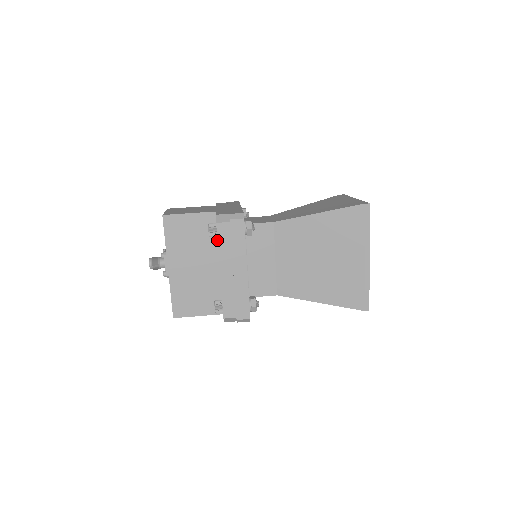
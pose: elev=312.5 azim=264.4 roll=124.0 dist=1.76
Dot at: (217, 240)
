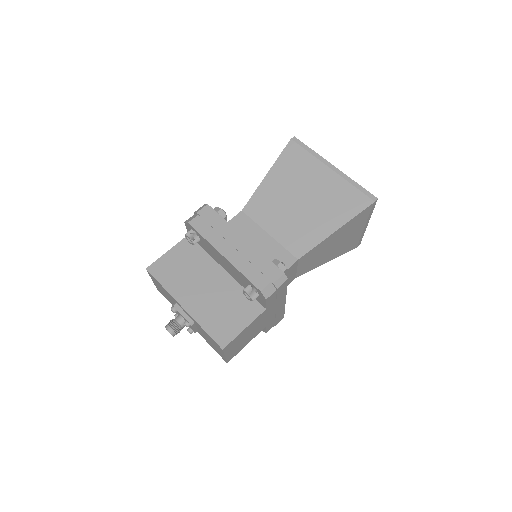
Dot at: (199, 234)
